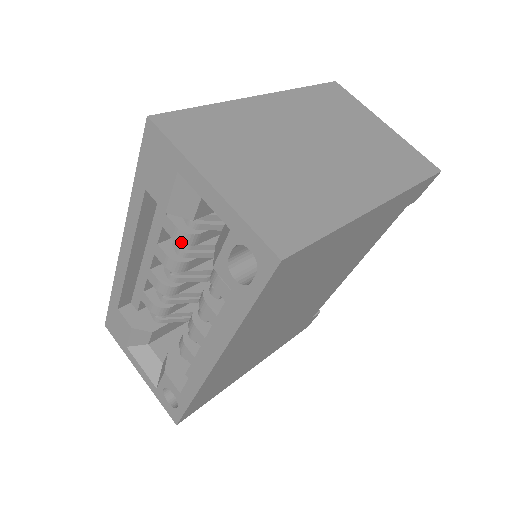
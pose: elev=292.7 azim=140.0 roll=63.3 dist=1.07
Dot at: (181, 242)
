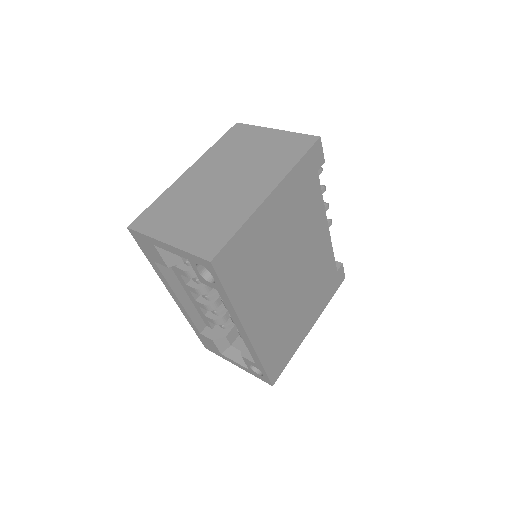
Dot at: (192, 277)
